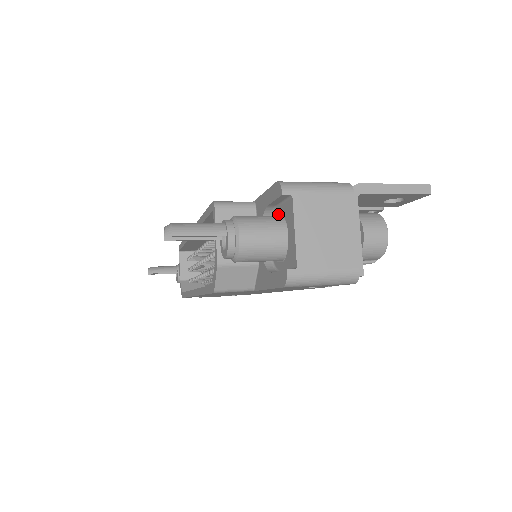
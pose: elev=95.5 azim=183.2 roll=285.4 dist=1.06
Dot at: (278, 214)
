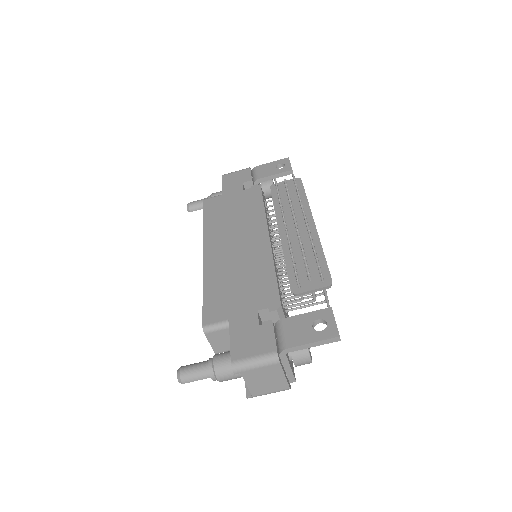
Dot at: occluded
